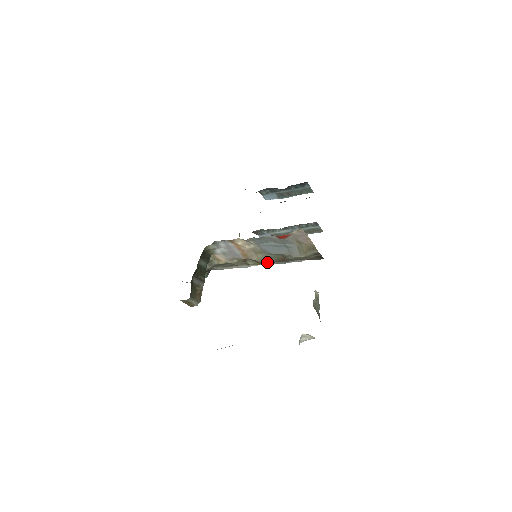
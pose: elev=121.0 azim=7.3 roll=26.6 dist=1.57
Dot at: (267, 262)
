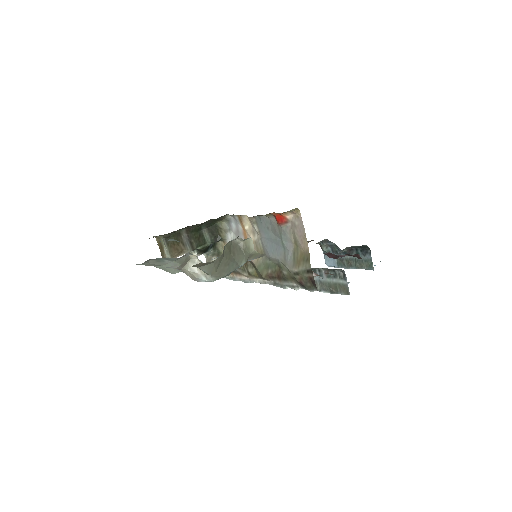
Dot at: (264, 272)
